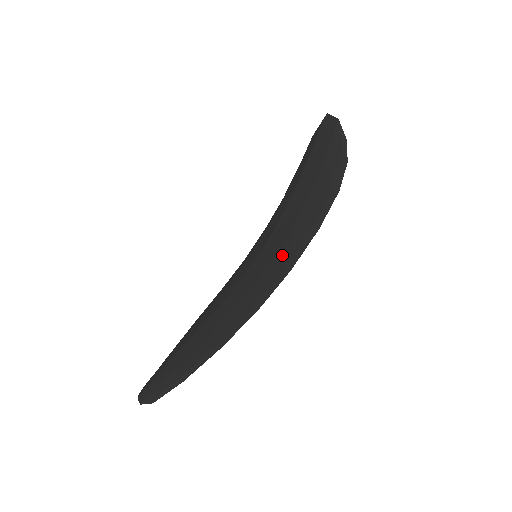
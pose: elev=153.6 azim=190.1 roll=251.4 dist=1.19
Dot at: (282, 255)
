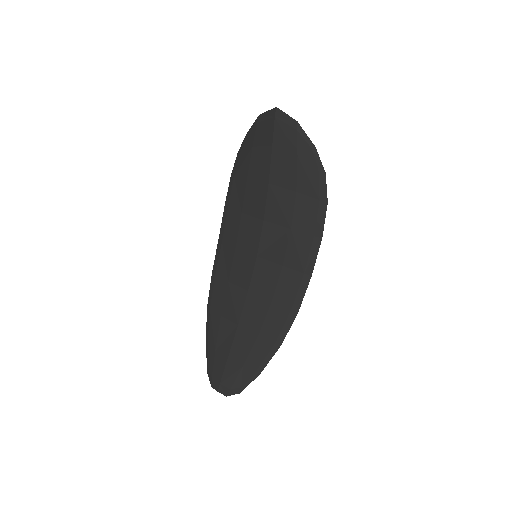
Dot at: (293, 261)
